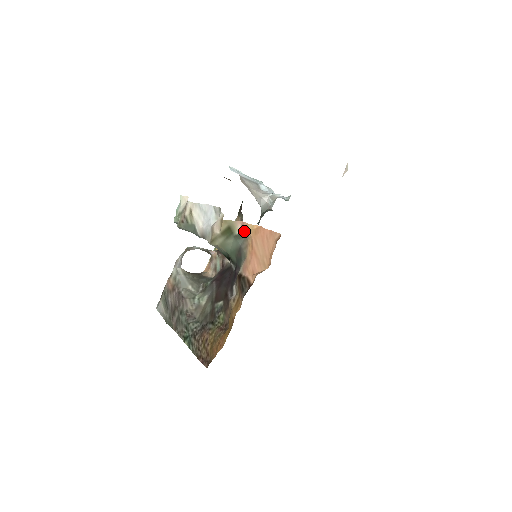
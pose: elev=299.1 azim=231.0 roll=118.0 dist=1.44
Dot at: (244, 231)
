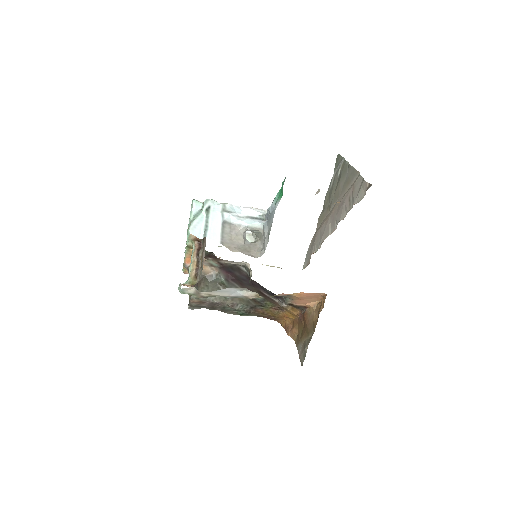
Dot at: occluded
